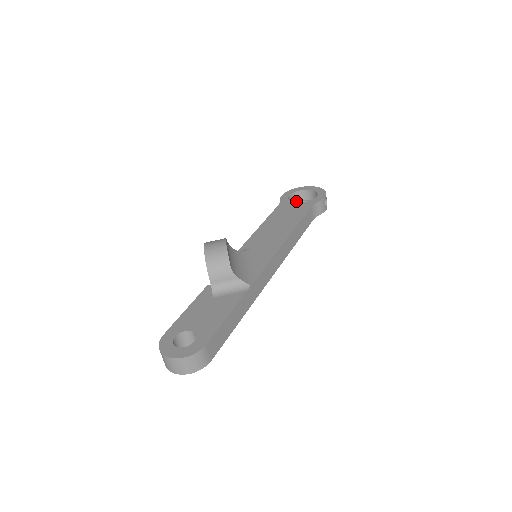
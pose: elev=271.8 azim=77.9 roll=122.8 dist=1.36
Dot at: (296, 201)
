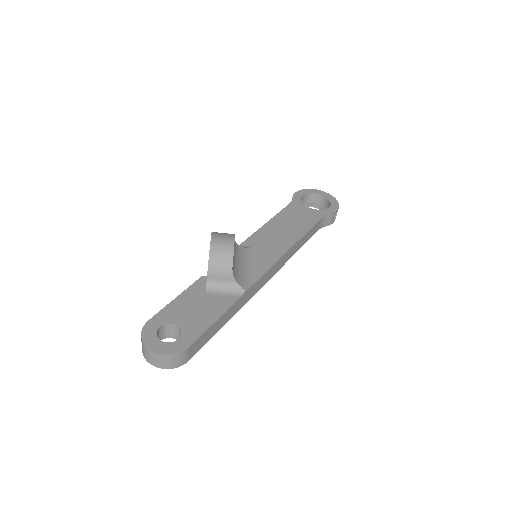
Dot at: (307, 202)
